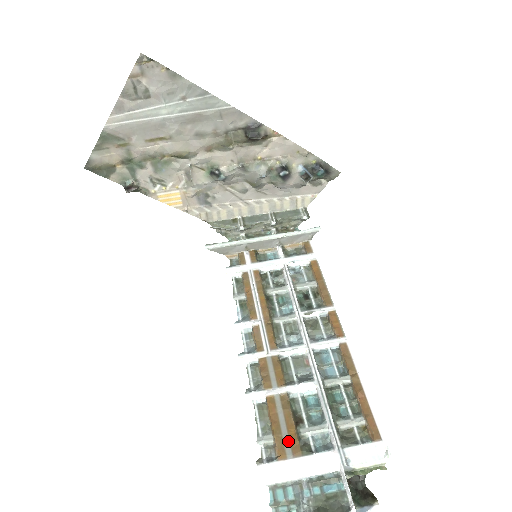
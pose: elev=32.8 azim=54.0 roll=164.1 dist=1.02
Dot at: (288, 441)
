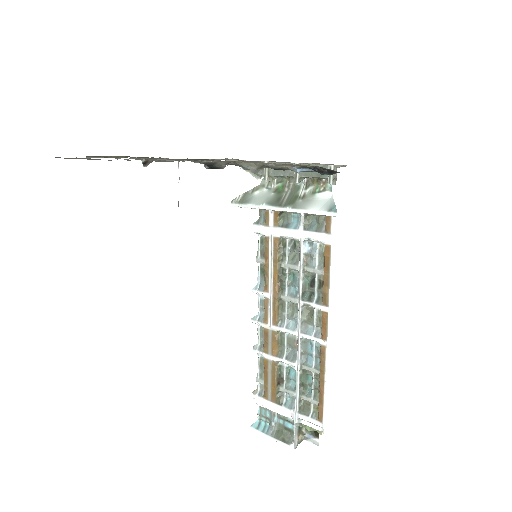
Dot at: (270, 391)
